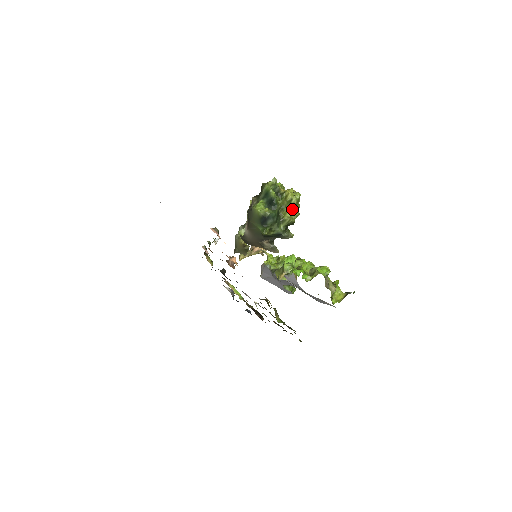
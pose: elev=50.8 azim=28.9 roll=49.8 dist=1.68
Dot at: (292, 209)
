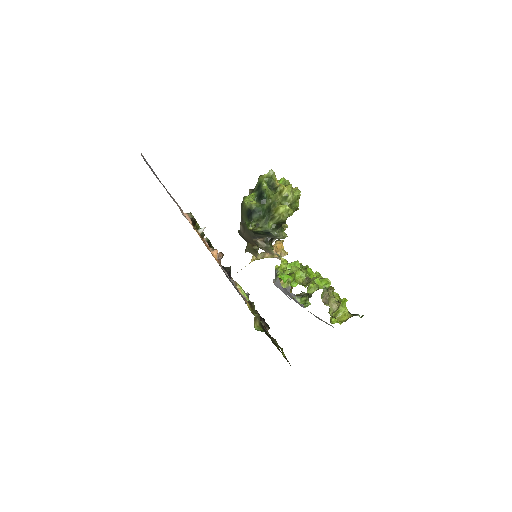
Dot at: (284, 206)
